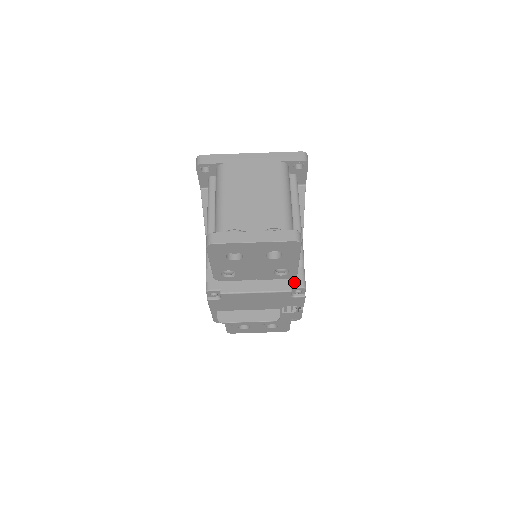
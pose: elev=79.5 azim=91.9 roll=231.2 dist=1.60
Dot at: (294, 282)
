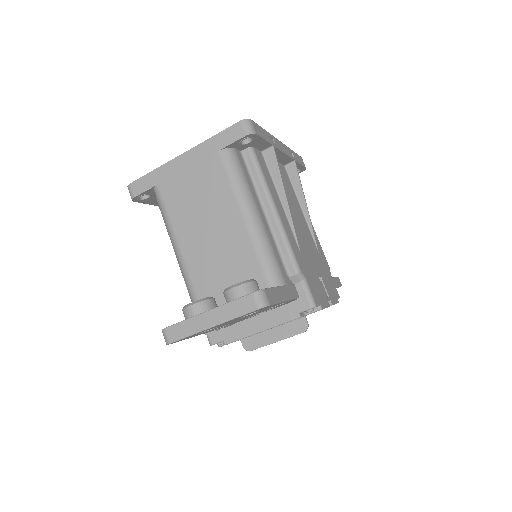
Dot at: (299, 305)
